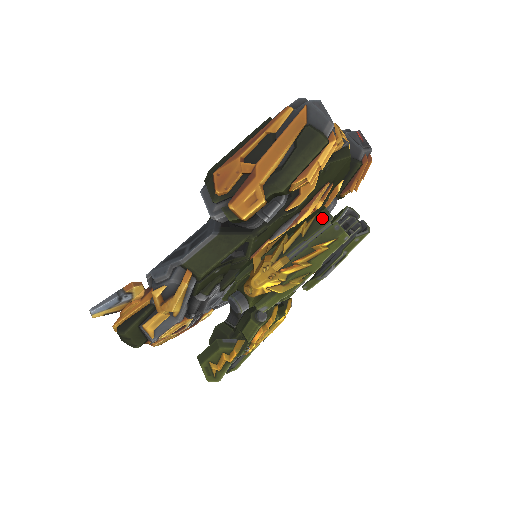
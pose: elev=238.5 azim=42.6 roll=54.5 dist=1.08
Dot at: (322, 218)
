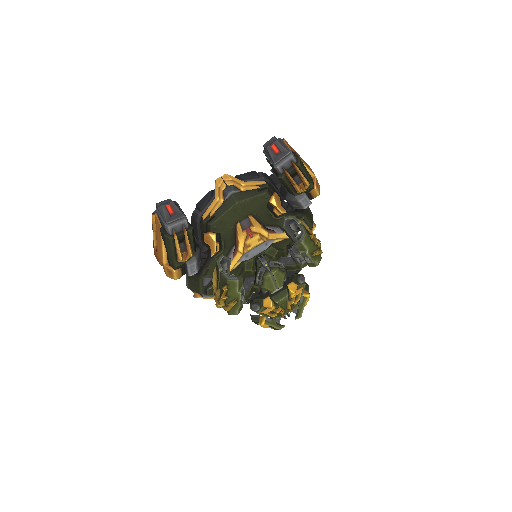
Dot at: (217, 269)
